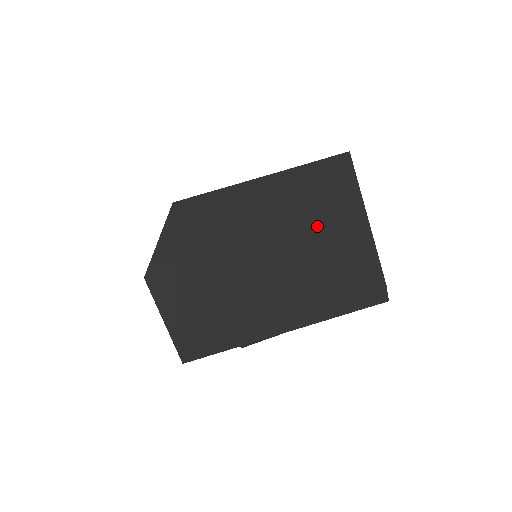
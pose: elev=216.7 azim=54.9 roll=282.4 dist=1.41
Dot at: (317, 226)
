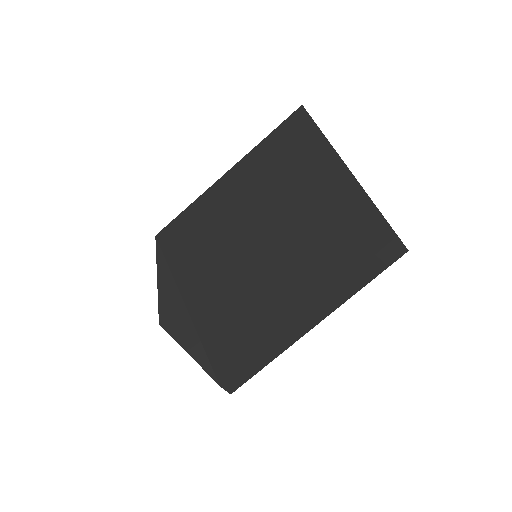
Dot at: (301, 201)
